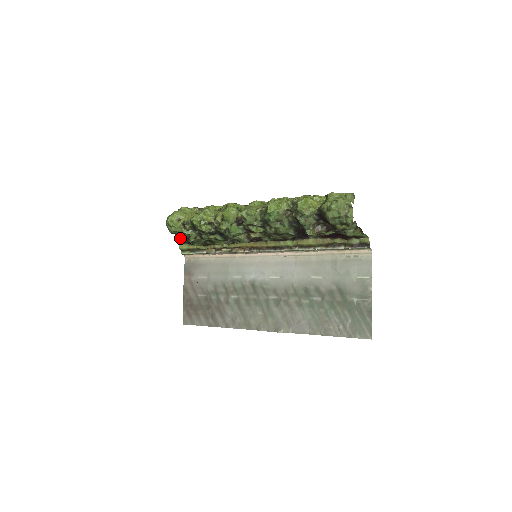
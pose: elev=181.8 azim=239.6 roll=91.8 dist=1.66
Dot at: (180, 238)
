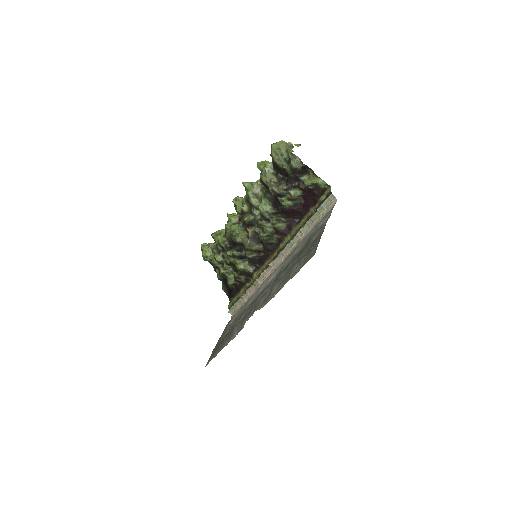
Dot at: (230, 297)
